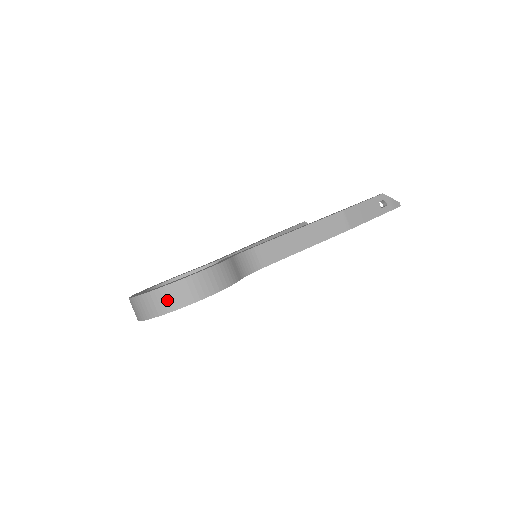
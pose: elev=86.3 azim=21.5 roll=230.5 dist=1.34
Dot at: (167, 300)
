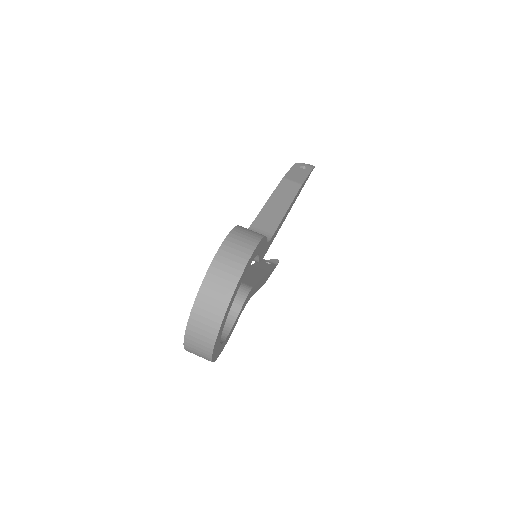
Dot at: (225, 274)
